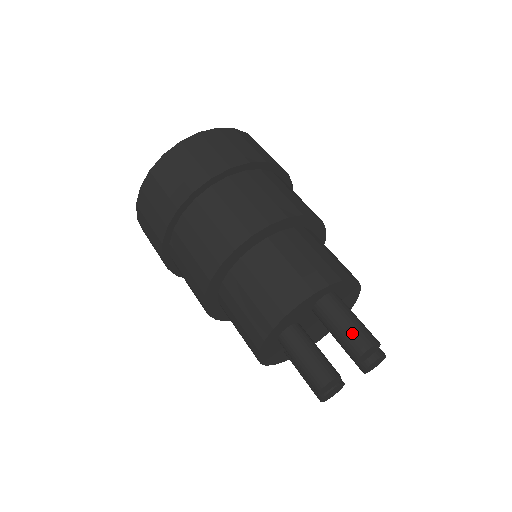
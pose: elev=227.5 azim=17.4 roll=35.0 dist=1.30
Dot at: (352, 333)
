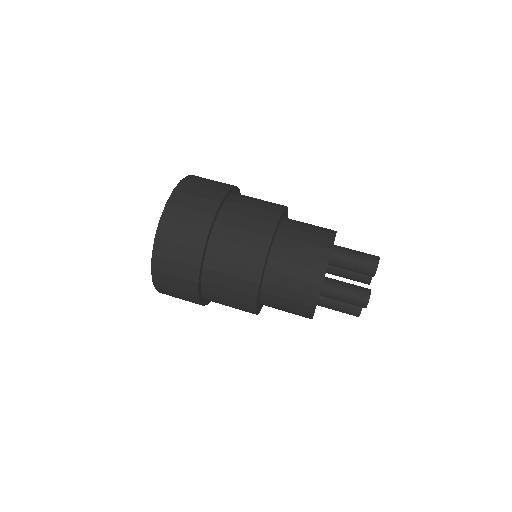
Dot at: (364, 260)
